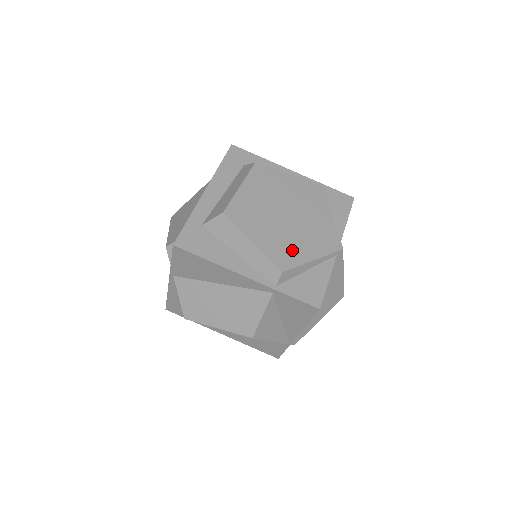
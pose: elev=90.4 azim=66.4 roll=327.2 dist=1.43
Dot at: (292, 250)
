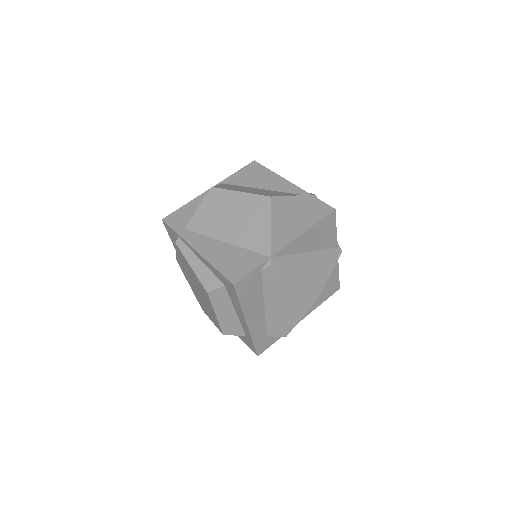
Dot at: occluded
